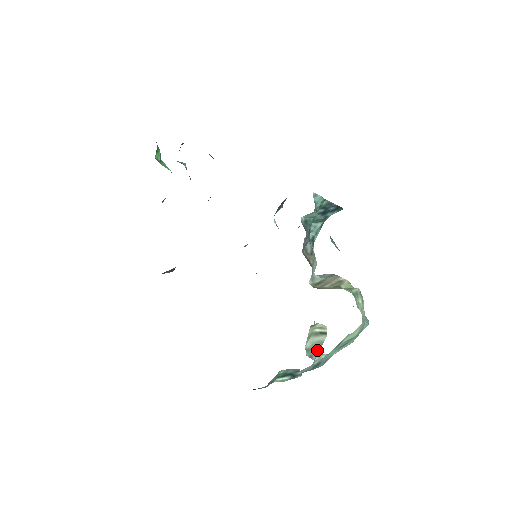
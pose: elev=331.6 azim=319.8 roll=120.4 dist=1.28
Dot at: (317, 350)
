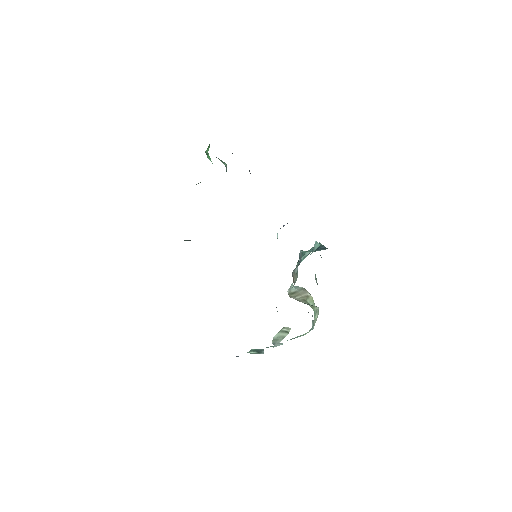
Dot at: (279, 341)
